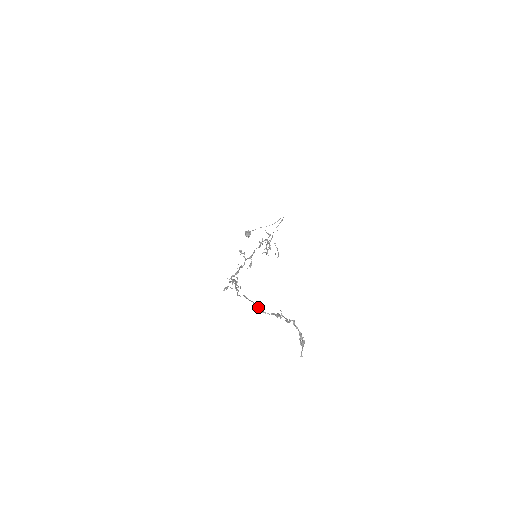
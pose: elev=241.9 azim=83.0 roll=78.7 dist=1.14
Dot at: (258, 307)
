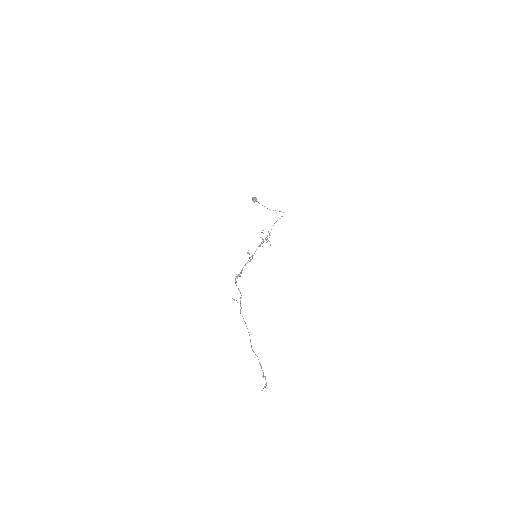
Dot at: (250, 339)
